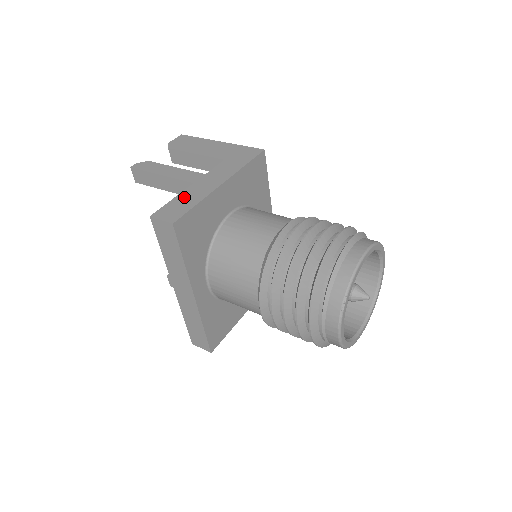
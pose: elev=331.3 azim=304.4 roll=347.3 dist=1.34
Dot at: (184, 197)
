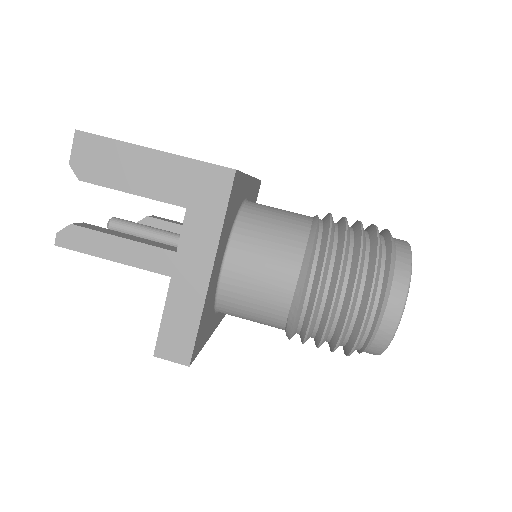
Dot at: (175, 312)
